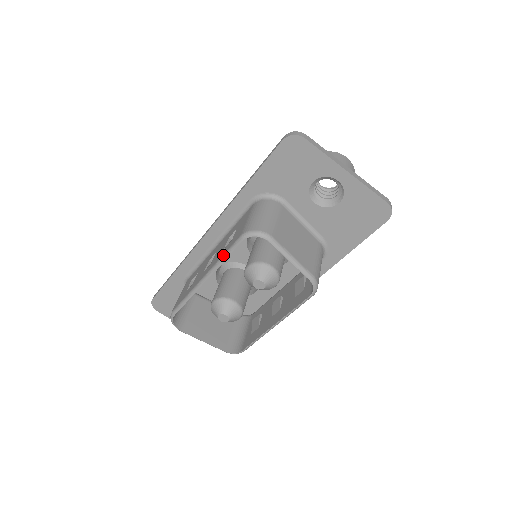
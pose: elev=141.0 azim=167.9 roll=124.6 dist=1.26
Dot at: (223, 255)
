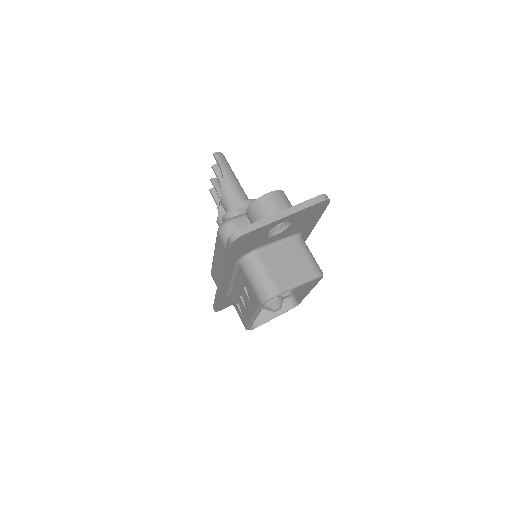
Dot at: (257, 311)
